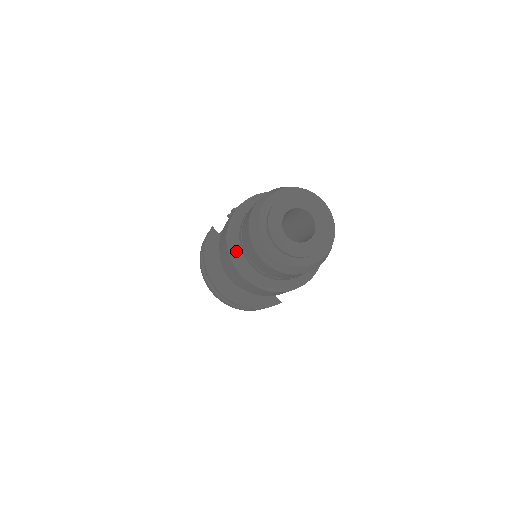
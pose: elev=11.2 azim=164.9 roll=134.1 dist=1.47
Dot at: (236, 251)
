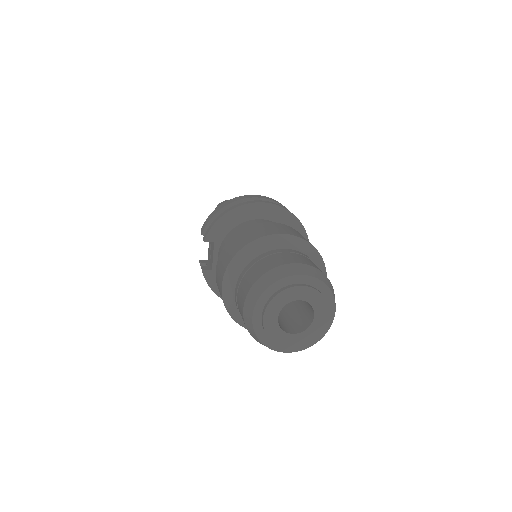
Dot at: occluded
